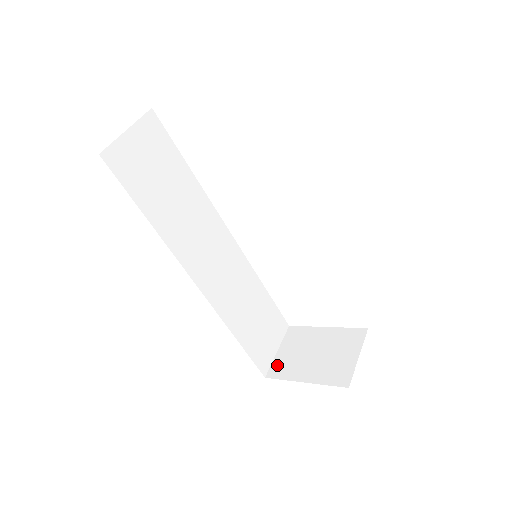
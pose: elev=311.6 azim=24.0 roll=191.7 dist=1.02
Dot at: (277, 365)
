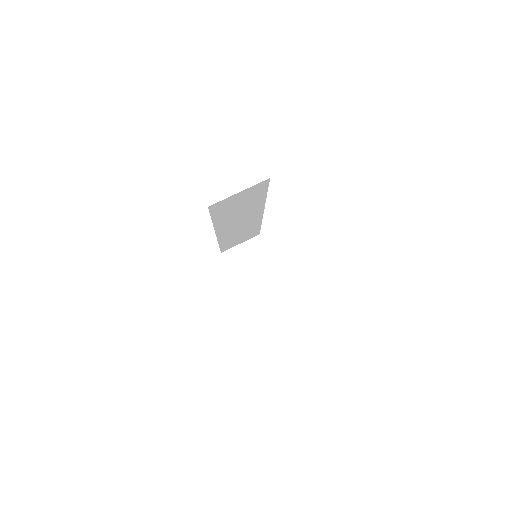
Dot at: (232, 253)
